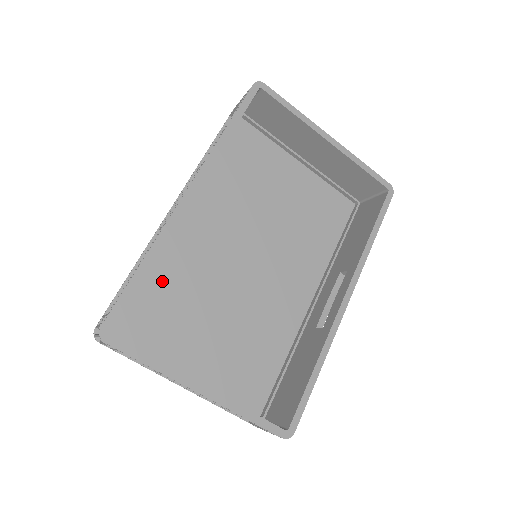
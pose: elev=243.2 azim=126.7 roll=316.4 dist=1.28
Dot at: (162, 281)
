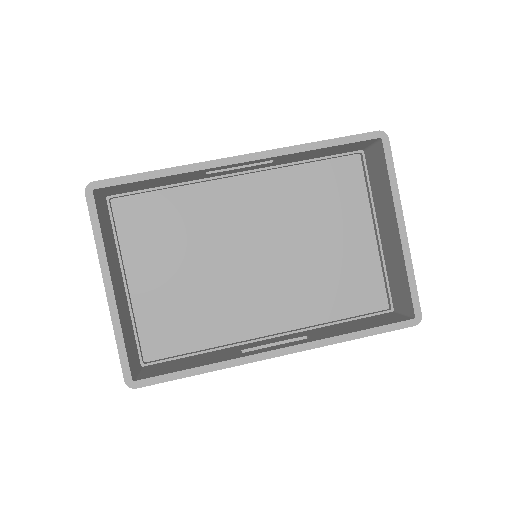
Dot at: (178, 206)
